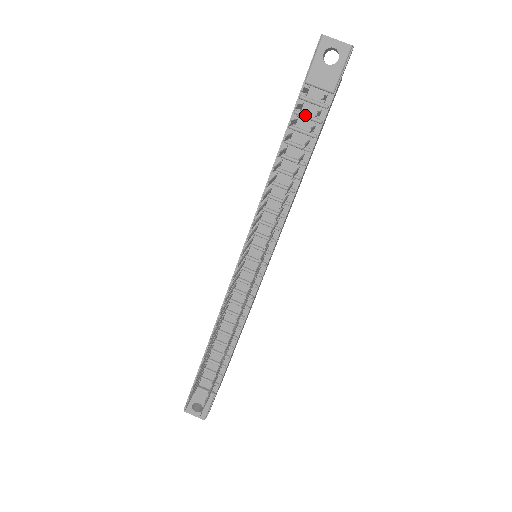
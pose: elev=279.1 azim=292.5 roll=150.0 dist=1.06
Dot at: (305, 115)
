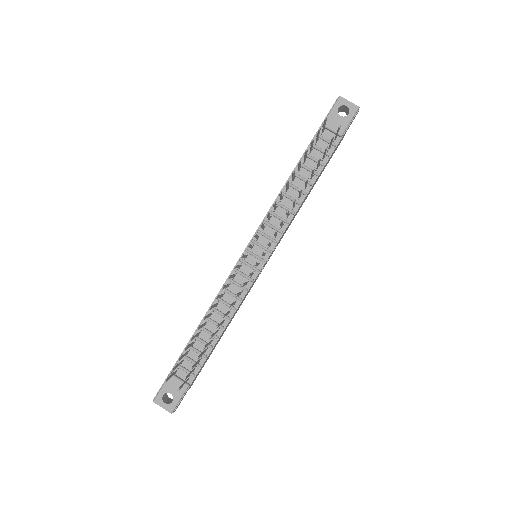
Dot at: (318, 148)
